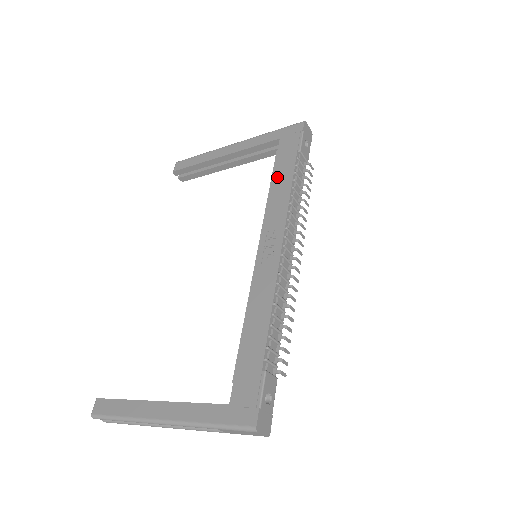
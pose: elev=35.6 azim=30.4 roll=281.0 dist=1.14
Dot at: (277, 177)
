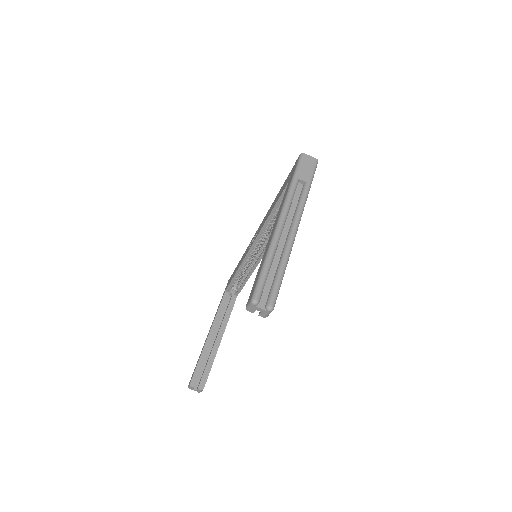
Dot at: (235, 272)
